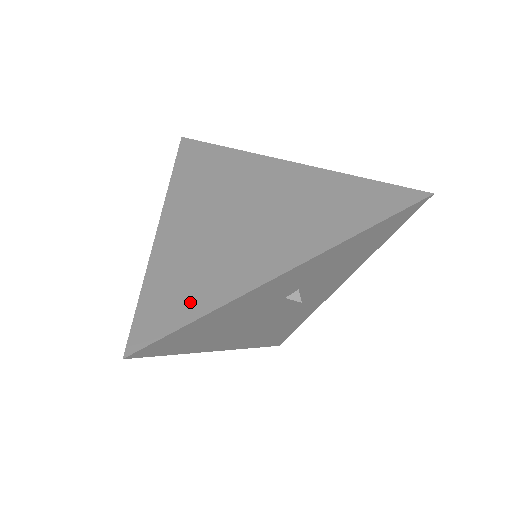
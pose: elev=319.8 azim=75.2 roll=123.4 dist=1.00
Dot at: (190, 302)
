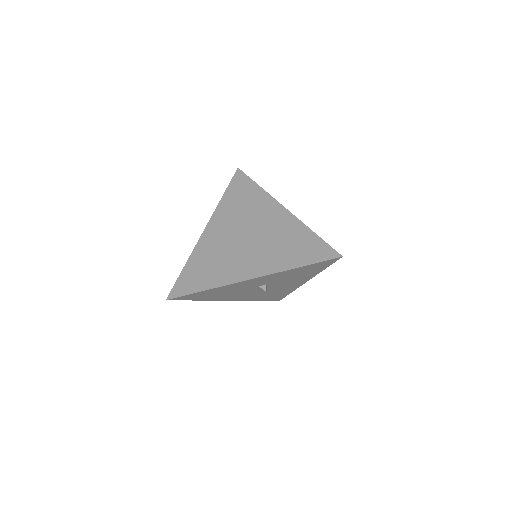
Dot at: (201, 281)
